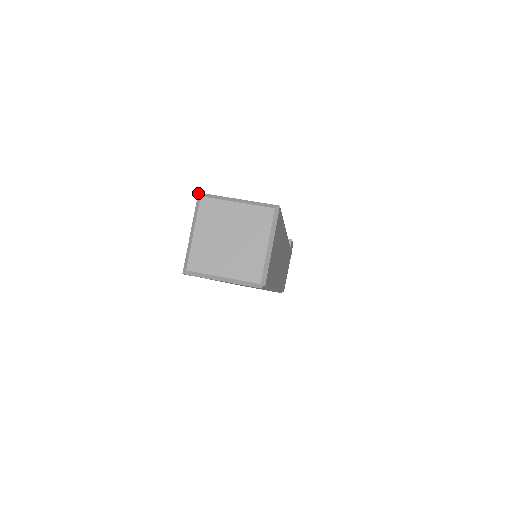
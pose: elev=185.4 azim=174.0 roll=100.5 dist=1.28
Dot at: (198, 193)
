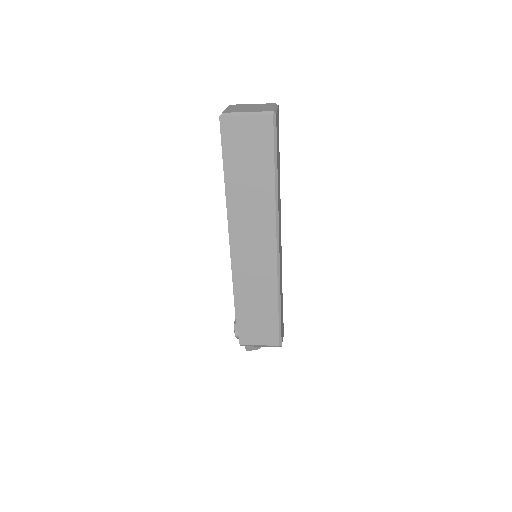
Dot at: occluded
